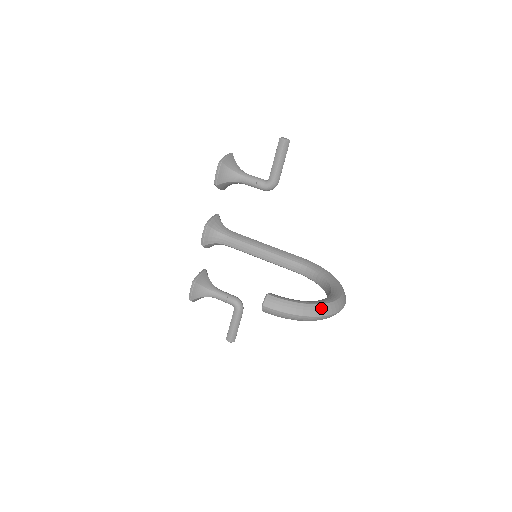
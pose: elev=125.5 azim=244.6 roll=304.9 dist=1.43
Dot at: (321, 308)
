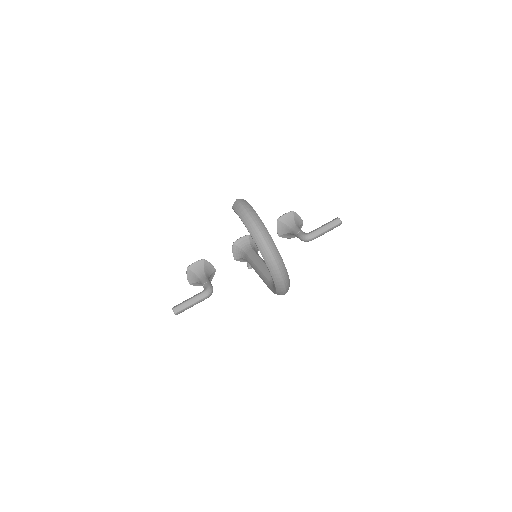
Dot at: (265, 230)
